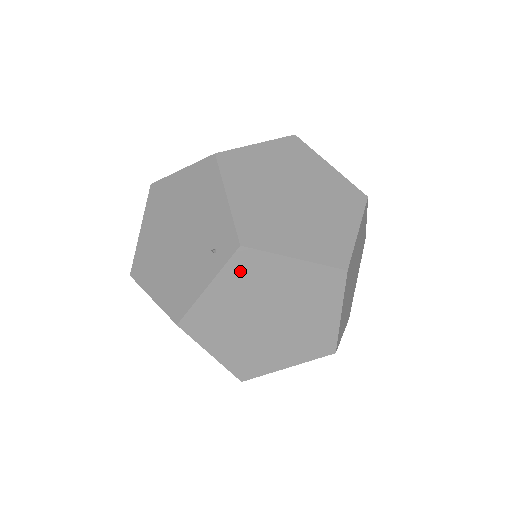
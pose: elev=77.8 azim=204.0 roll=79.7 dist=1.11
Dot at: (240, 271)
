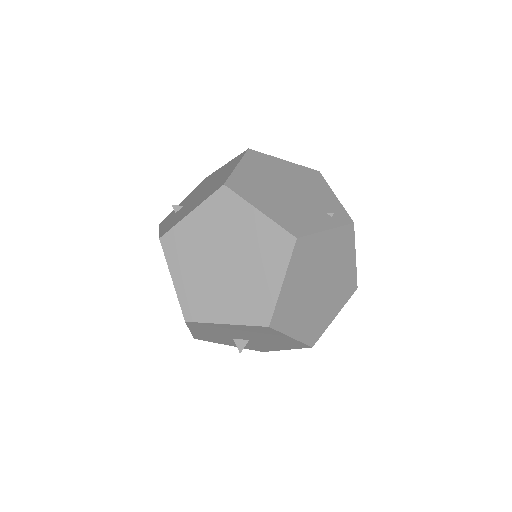
Dot at: (341, 237)
